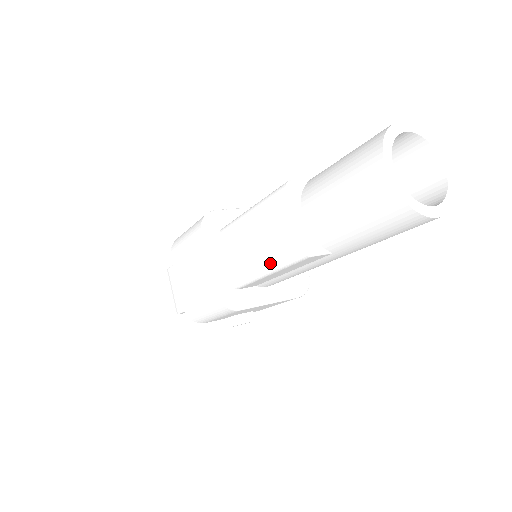
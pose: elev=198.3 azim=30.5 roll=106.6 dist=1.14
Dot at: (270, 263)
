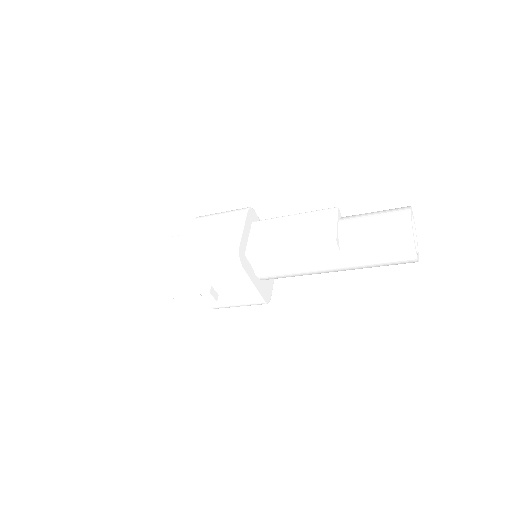
Dot at: (297, 242)
